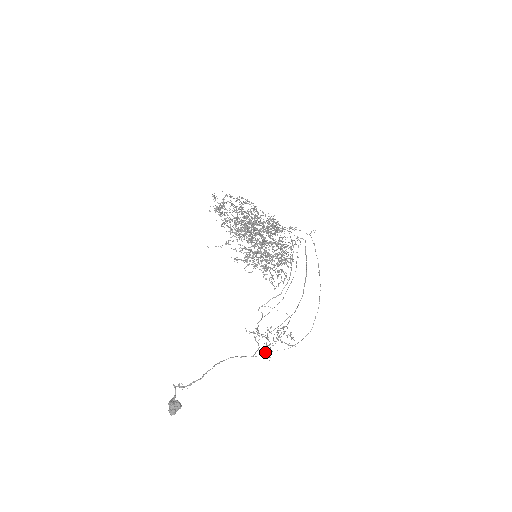
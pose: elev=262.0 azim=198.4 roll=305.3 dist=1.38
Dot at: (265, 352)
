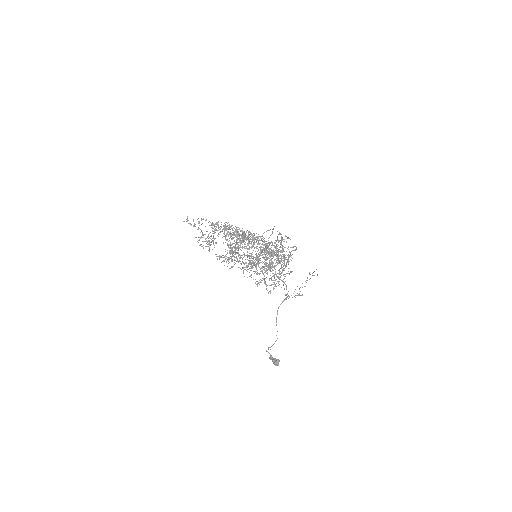
Dot at: occluded
